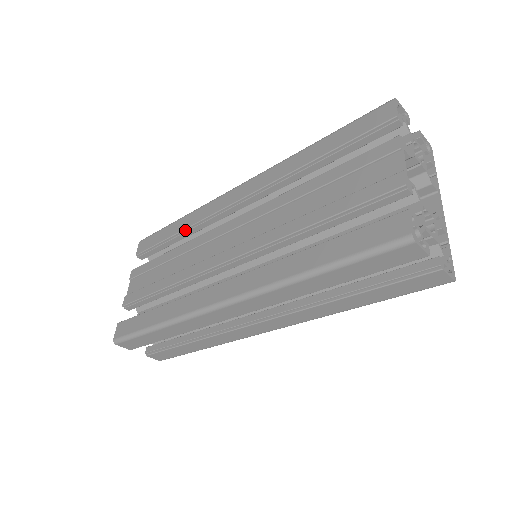
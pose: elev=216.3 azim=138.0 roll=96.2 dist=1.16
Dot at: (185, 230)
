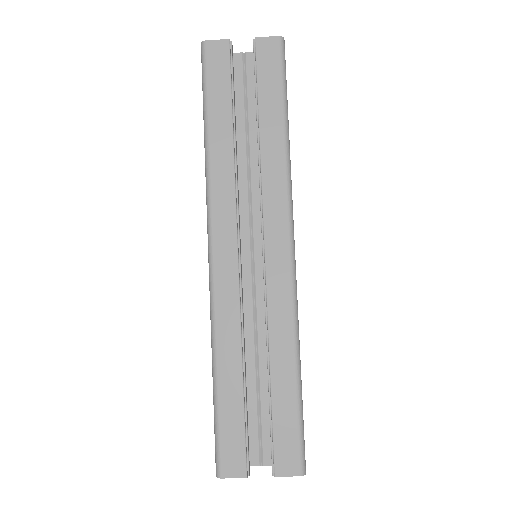
Dot at: occluded
